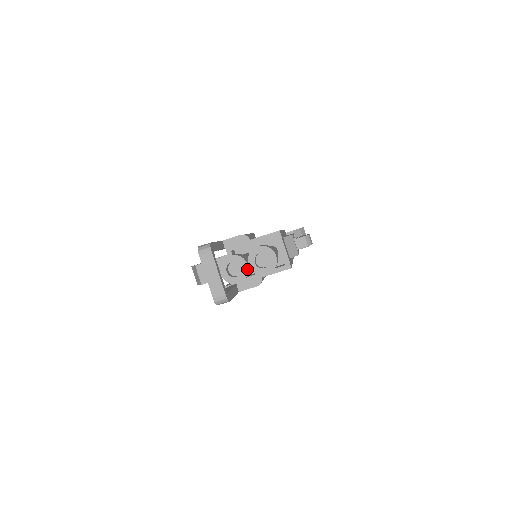
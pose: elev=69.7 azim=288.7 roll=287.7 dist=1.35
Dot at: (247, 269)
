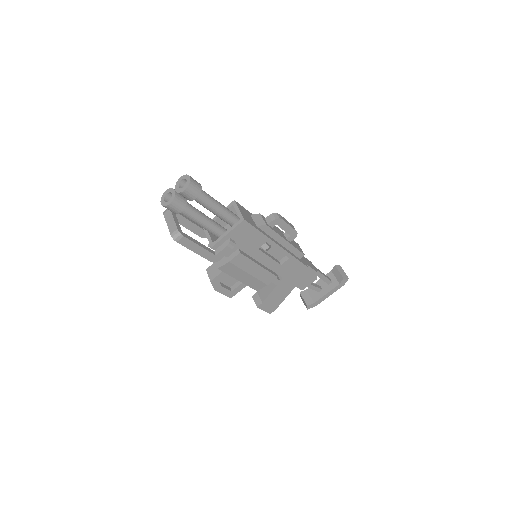
Dot at: (175, 193)
